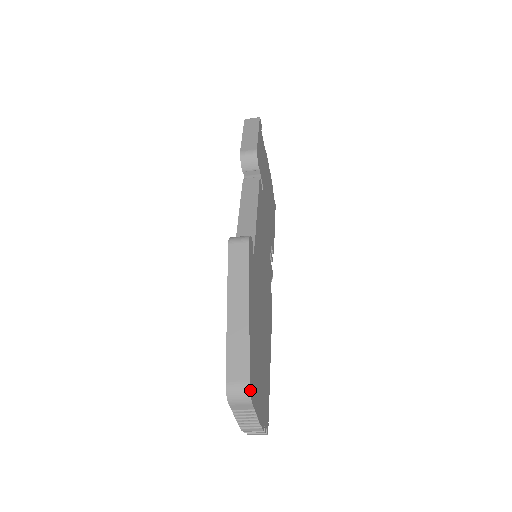
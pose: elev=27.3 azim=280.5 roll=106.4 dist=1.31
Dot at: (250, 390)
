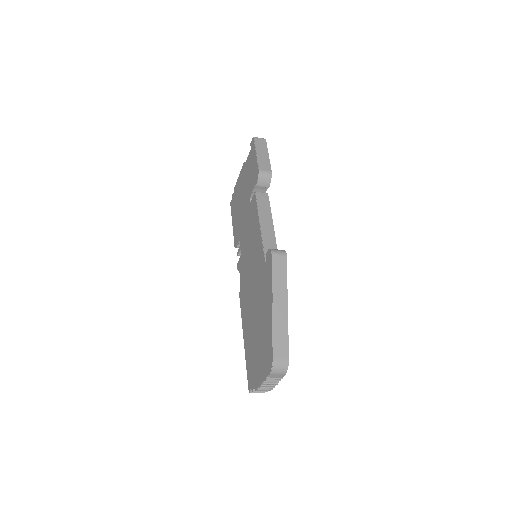
Dot at: (288, 365)
